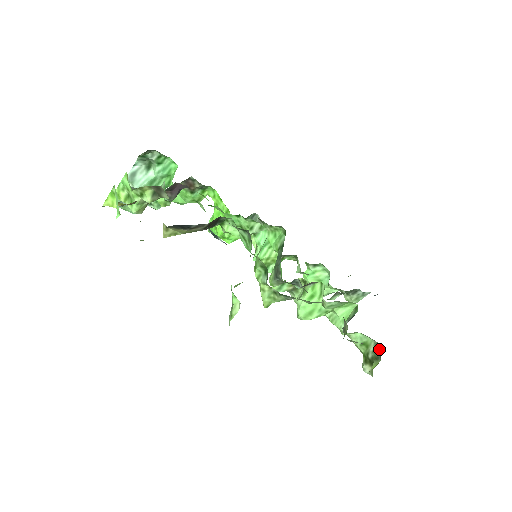
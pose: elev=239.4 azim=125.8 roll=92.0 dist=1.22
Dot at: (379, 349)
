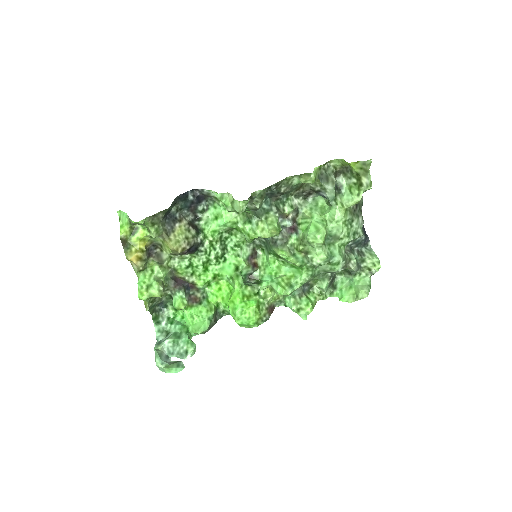
Dot at: (344, 171)
